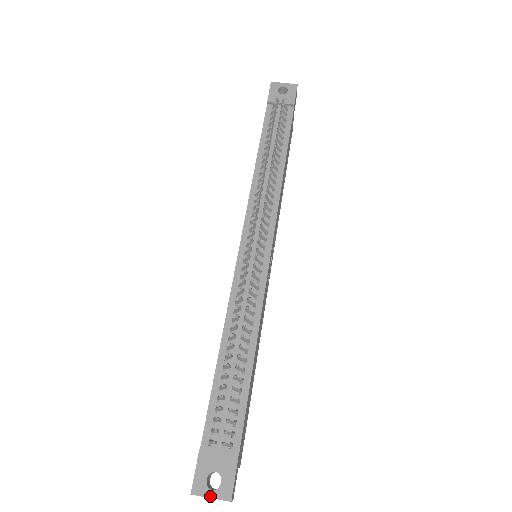
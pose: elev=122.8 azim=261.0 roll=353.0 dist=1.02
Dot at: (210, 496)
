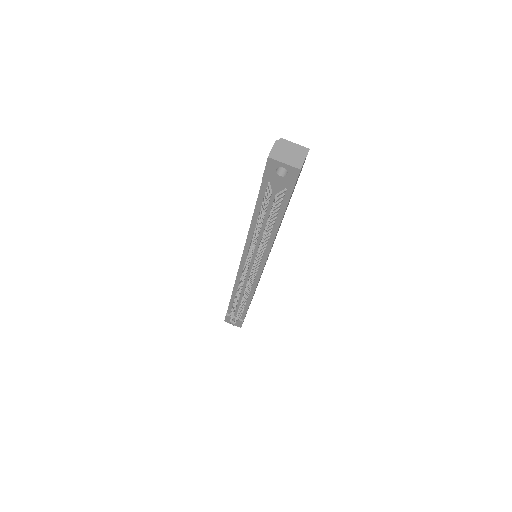
Dot at: (232, 324)
